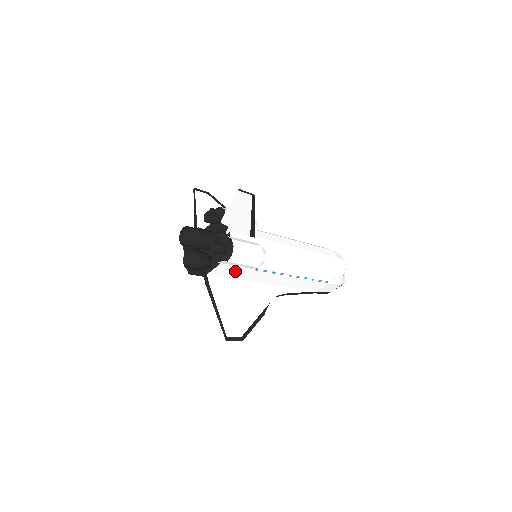
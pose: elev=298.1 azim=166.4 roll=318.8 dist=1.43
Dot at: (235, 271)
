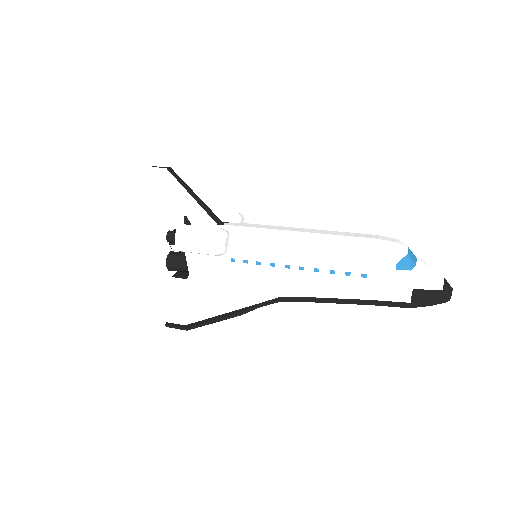
Dot at: (212, 266)
